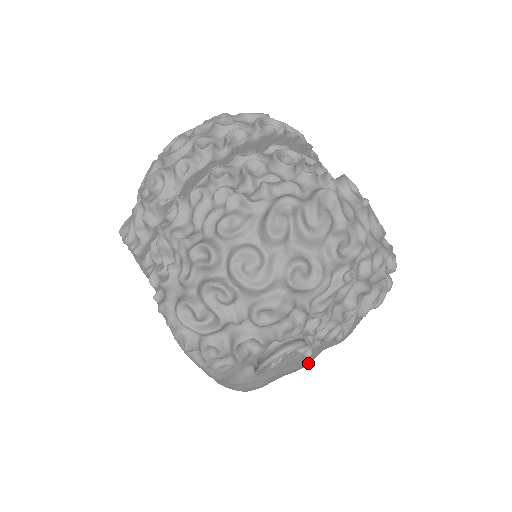
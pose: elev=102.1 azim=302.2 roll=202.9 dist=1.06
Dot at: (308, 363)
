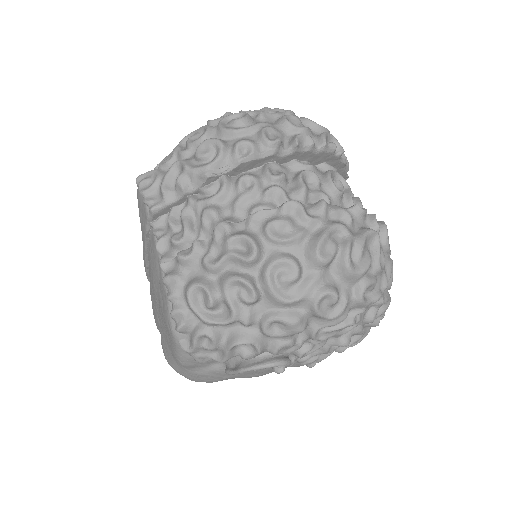
Dot at: occluded
